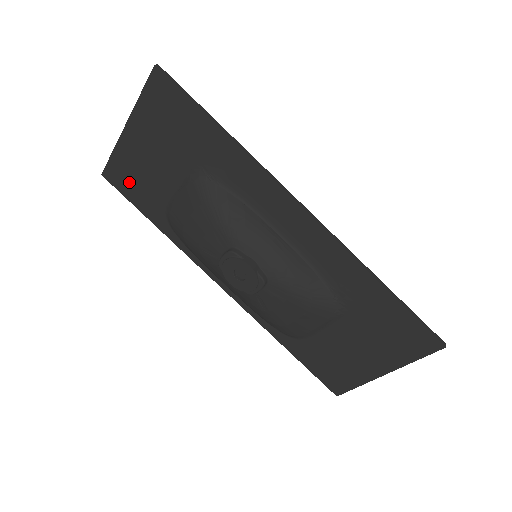
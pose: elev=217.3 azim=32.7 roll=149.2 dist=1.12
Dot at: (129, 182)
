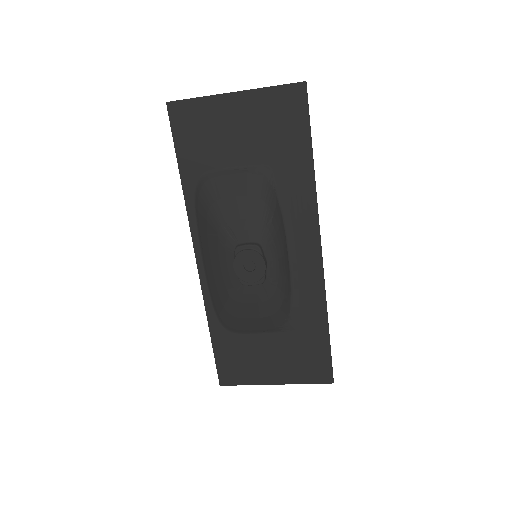
Dot at: (191, 129)
